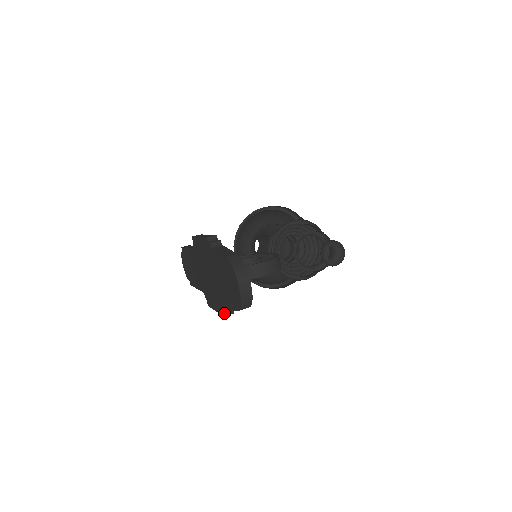
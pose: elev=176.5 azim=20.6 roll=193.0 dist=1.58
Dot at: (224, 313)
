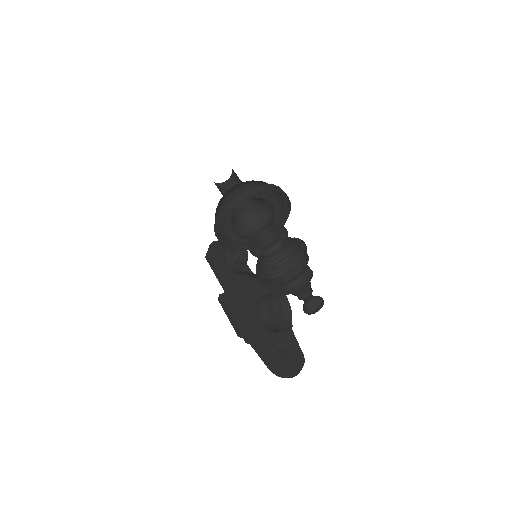
Dot at: occluded
